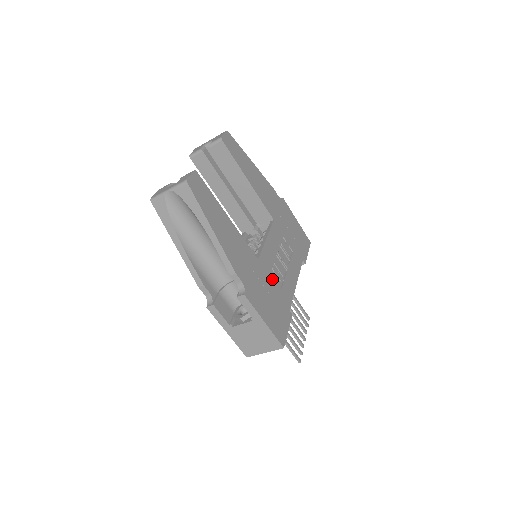
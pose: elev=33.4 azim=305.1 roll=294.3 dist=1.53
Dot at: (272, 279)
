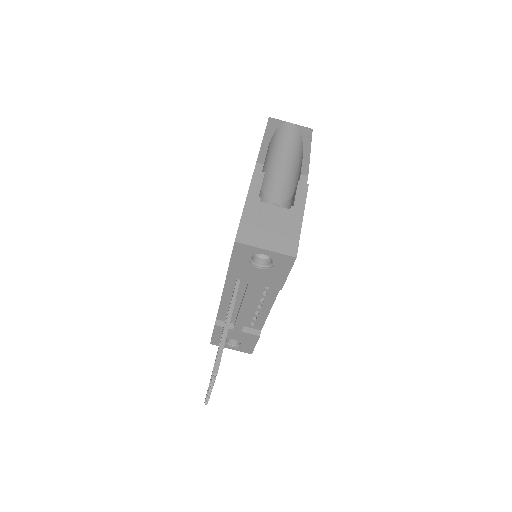
Dot at: occluded
